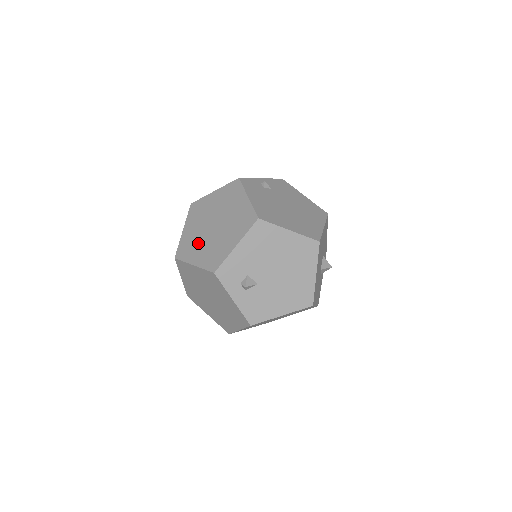
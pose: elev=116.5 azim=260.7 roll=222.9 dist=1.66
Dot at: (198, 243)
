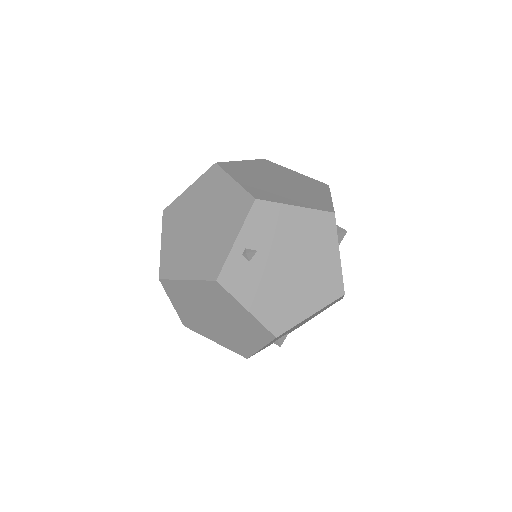
Dot at: (206, 326)
